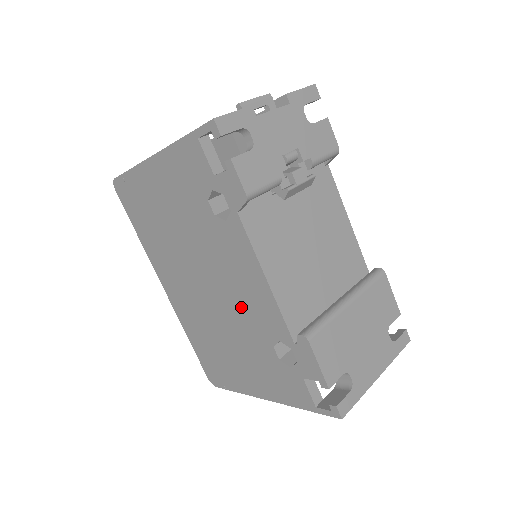
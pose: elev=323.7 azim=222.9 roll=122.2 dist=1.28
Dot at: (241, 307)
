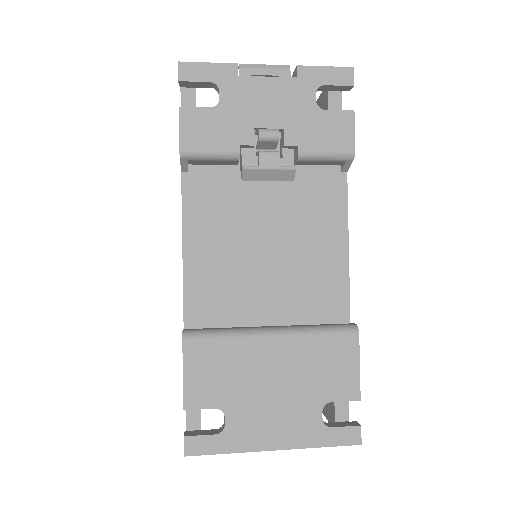
Dot at: occluded
